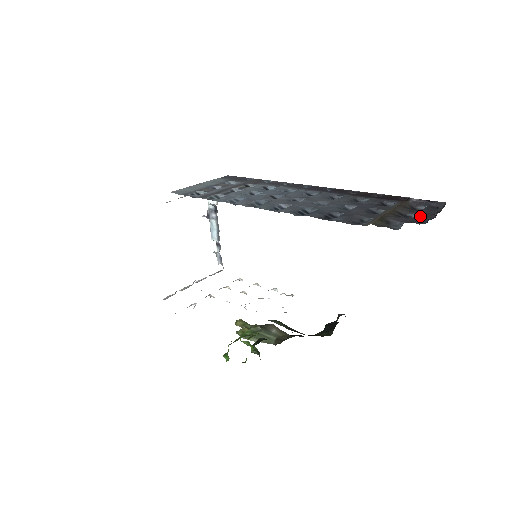
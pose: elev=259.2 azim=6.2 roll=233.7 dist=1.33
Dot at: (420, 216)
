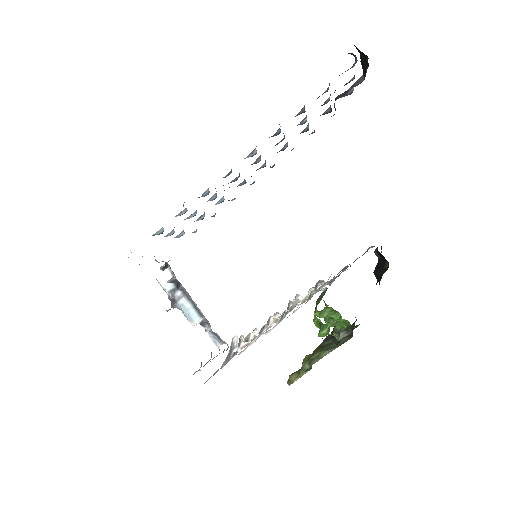
Dot at: occluded
